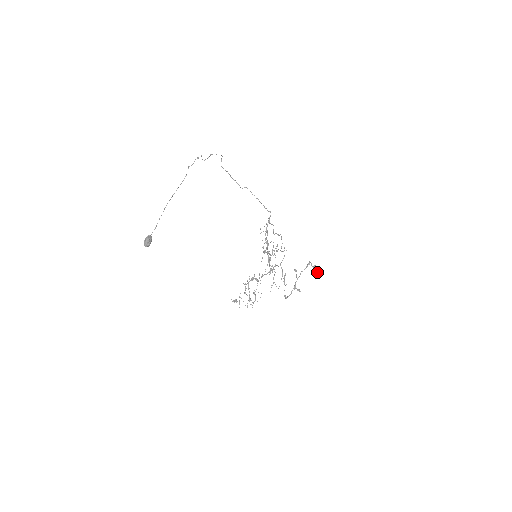
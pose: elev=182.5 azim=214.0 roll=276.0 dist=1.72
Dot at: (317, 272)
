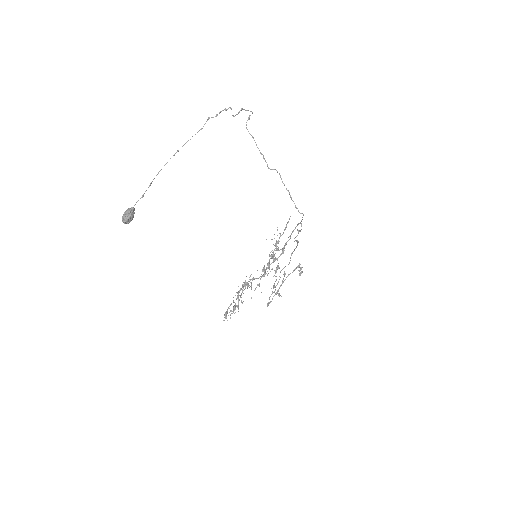
Dot at: (300, 274)
